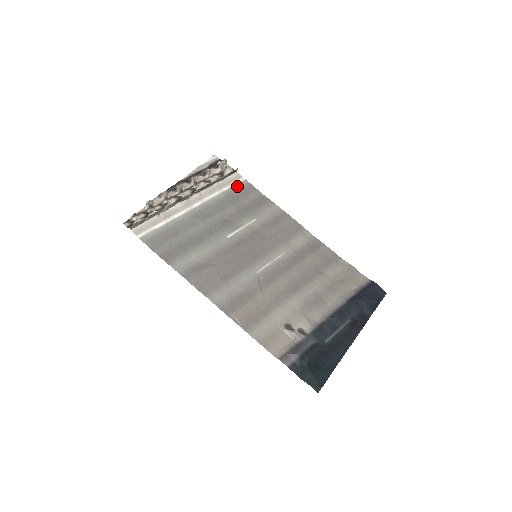
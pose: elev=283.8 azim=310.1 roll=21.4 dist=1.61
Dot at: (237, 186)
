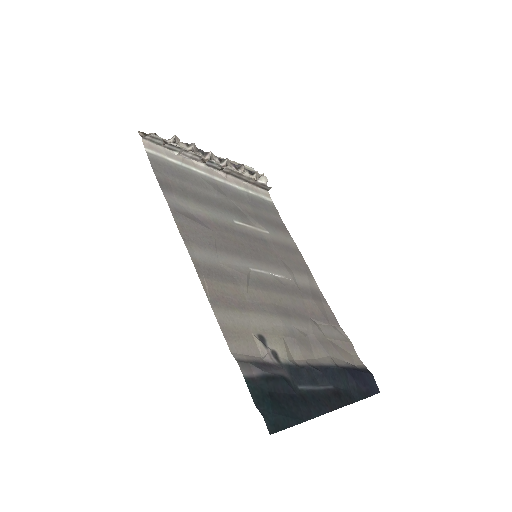
Dot at: (263, 199)
